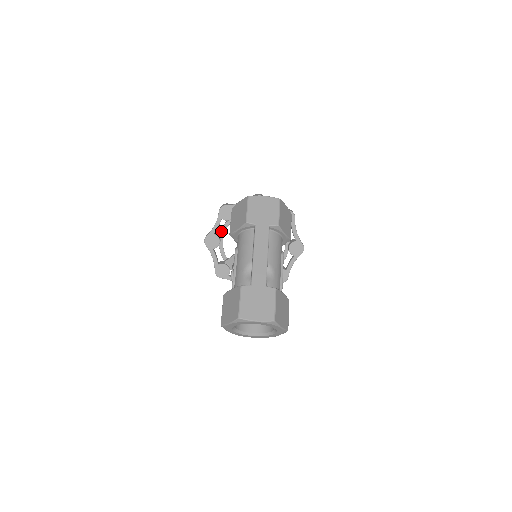
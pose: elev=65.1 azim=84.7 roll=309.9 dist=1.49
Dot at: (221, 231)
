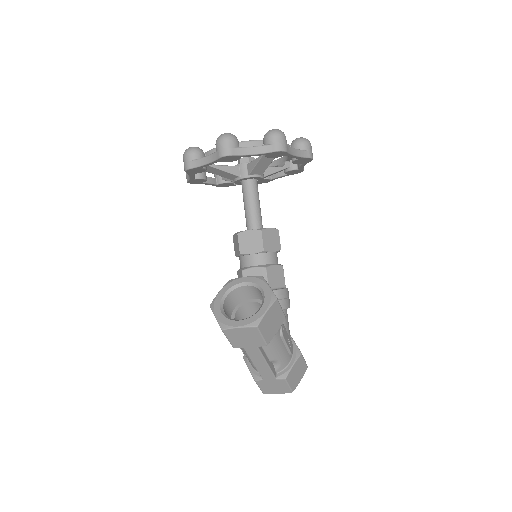
Dot at: occluded
